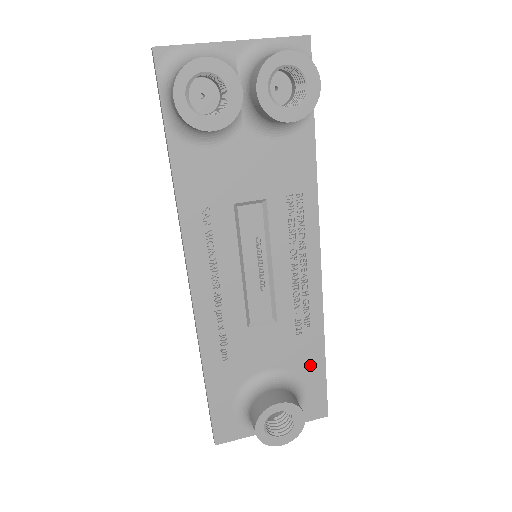
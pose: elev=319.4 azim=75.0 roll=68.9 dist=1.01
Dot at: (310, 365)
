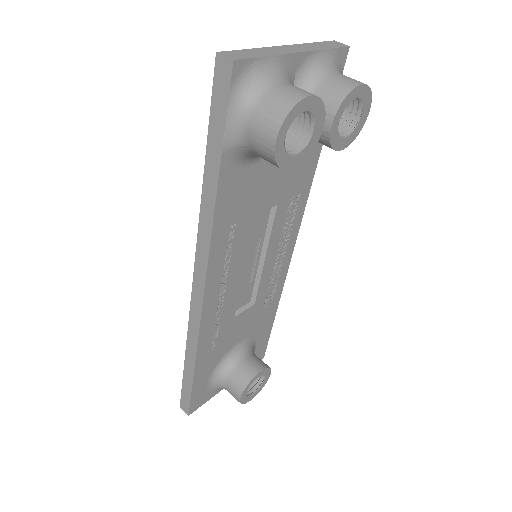
Dot at: (265, 327)
